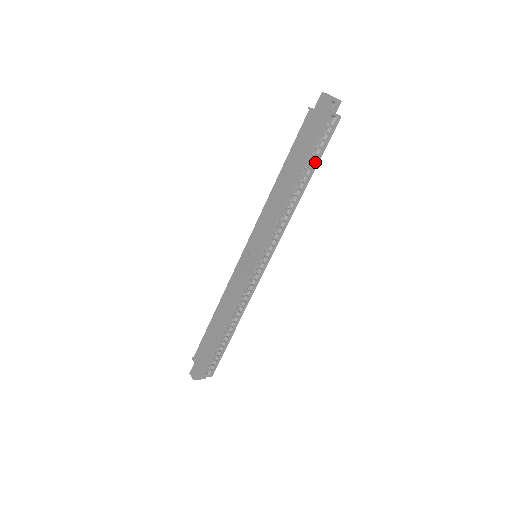
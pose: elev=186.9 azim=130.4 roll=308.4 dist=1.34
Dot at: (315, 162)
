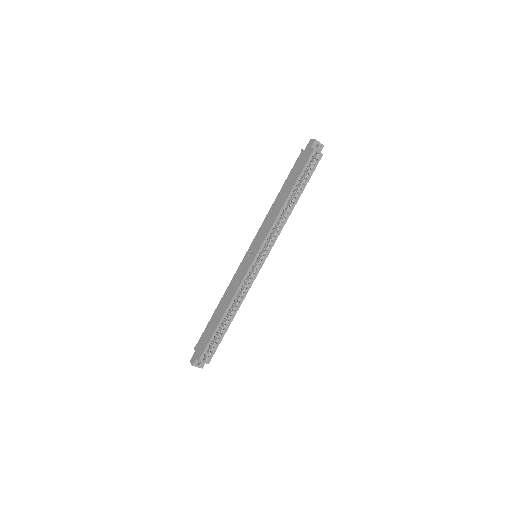
Dot at: (304, 184)
